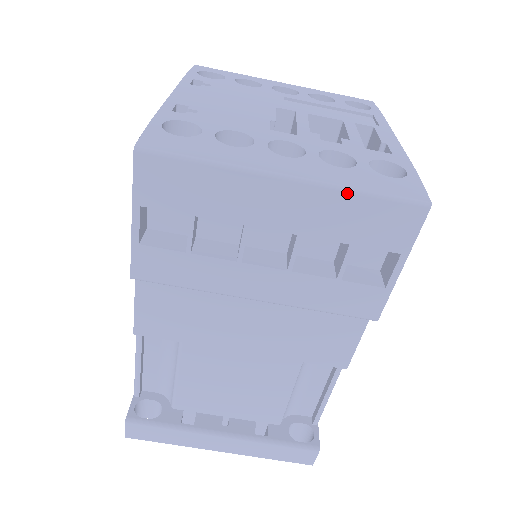
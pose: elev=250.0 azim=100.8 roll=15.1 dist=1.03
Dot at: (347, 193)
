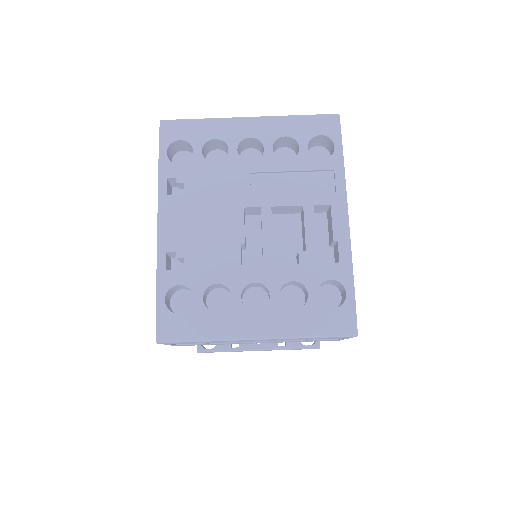
Dot at: (299, 338)
